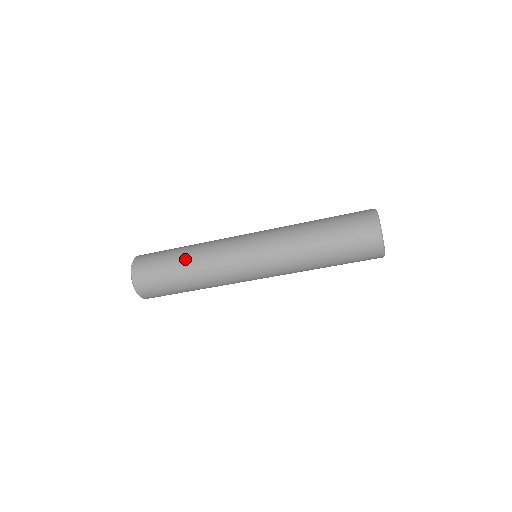
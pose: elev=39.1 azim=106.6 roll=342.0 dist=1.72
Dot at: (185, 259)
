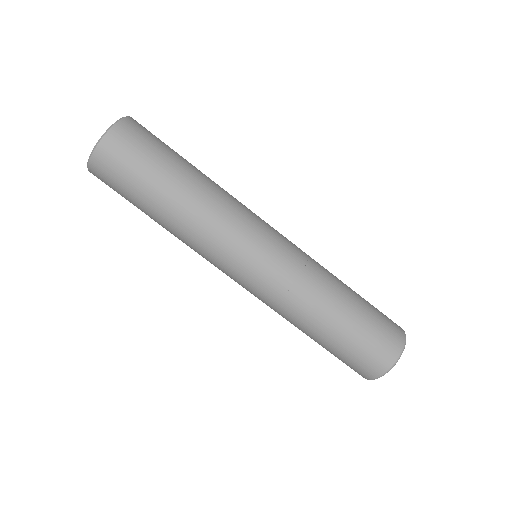
Dot at: (199, 173)
